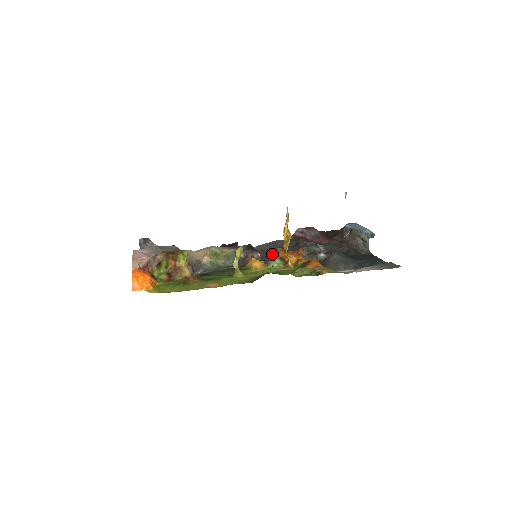
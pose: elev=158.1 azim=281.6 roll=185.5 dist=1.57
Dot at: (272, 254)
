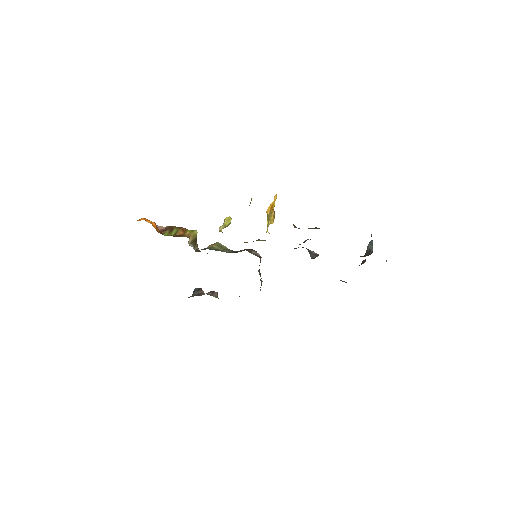
Dot at: occluded
